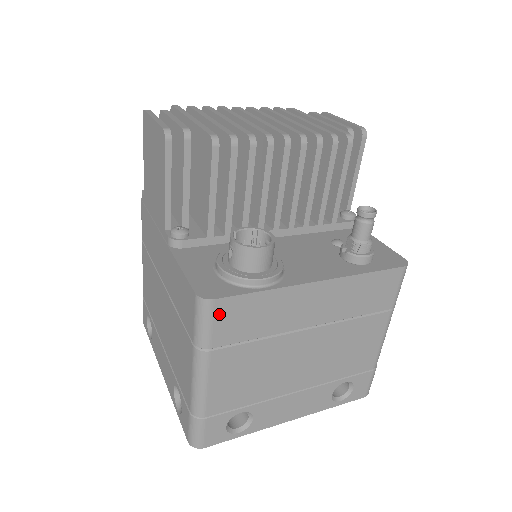
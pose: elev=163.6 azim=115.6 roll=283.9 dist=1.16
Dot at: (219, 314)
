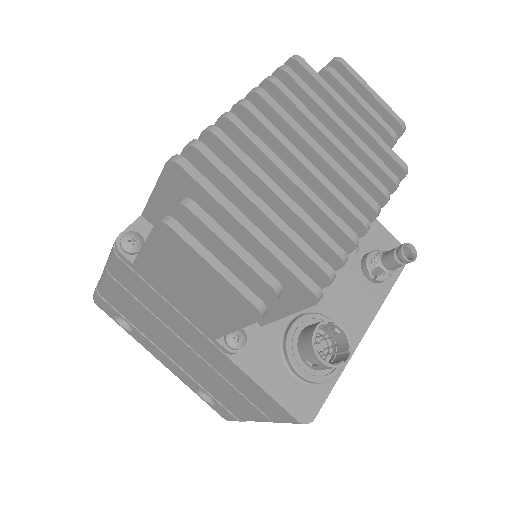
Dot at: occluded
